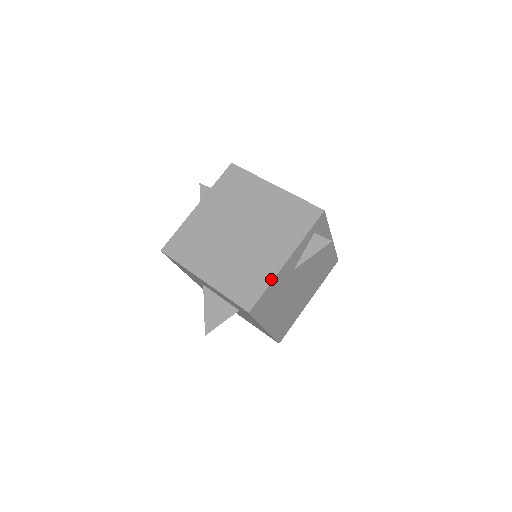
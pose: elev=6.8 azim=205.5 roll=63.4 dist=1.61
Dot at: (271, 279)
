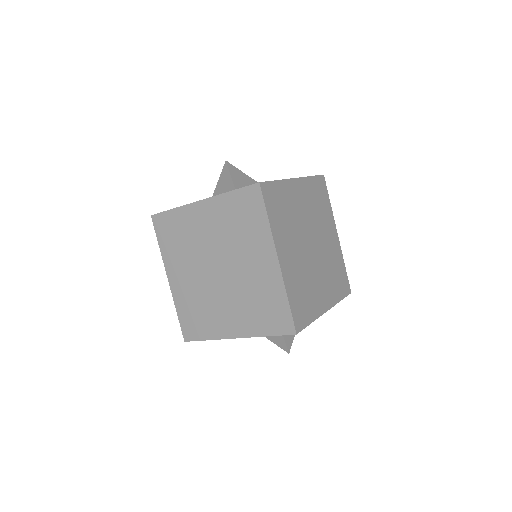
Dot at: (214, 338)
